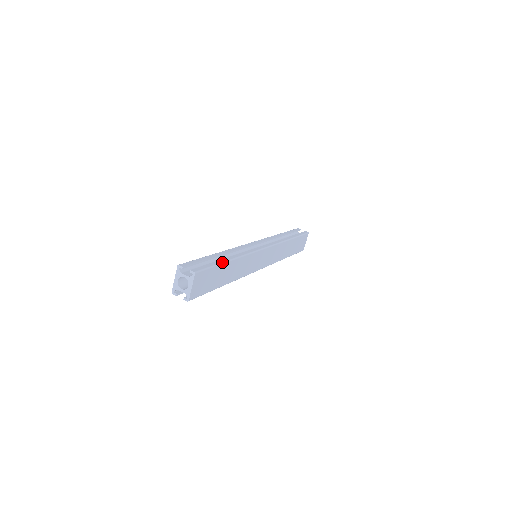
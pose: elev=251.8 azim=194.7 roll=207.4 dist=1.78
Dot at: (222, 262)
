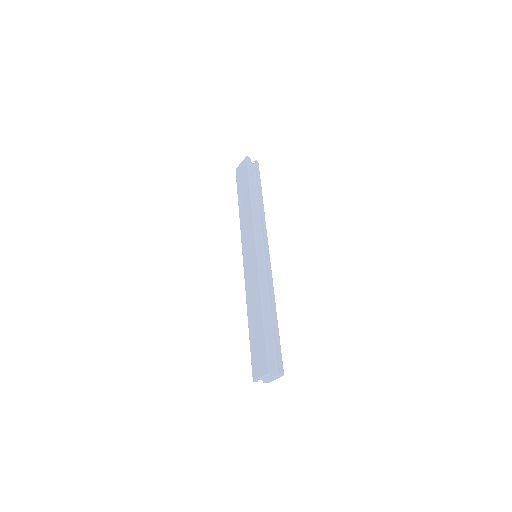
Dot at: (278, 330)
